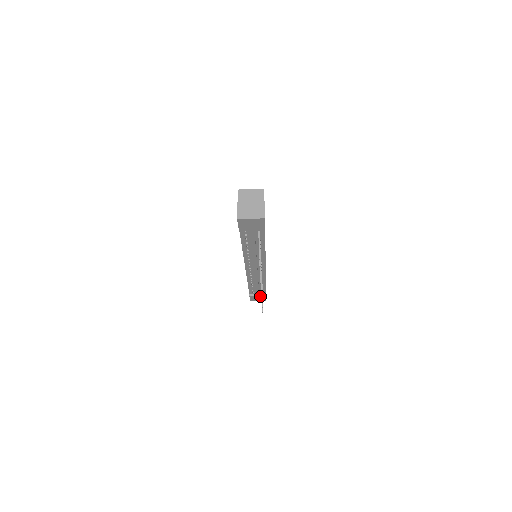
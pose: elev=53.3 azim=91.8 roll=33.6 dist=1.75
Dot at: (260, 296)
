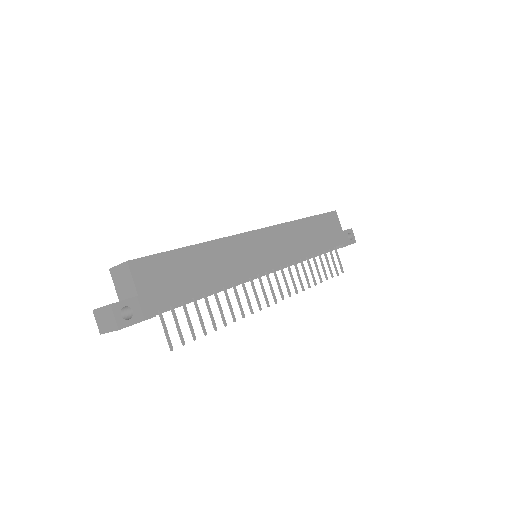
Dot at: (337, 248)
